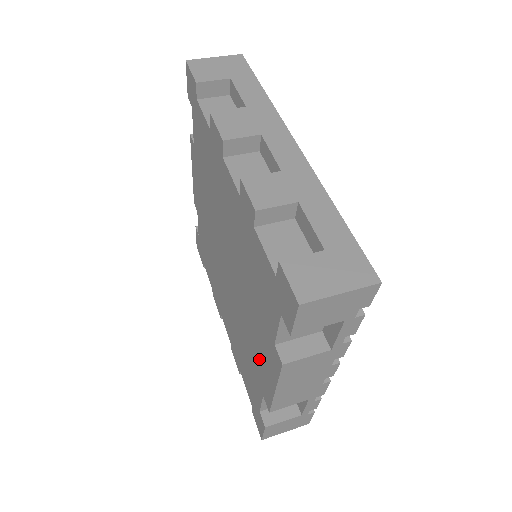
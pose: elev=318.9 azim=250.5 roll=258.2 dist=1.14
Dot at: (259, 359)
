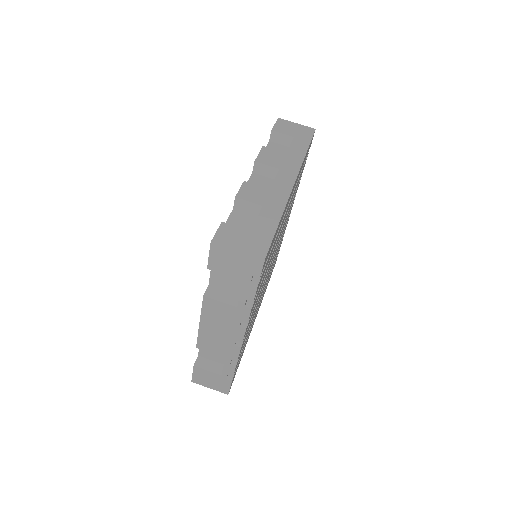
Dot at: occluded
